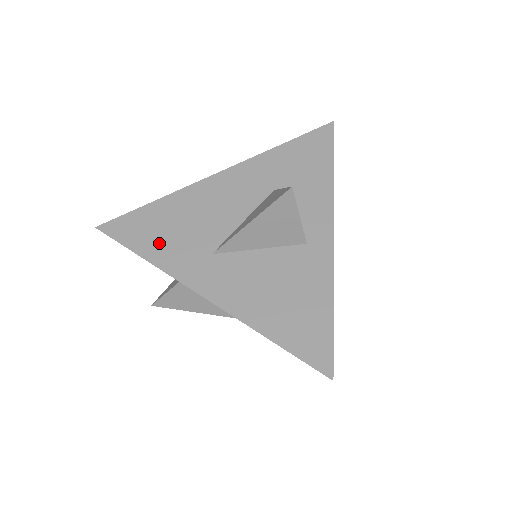
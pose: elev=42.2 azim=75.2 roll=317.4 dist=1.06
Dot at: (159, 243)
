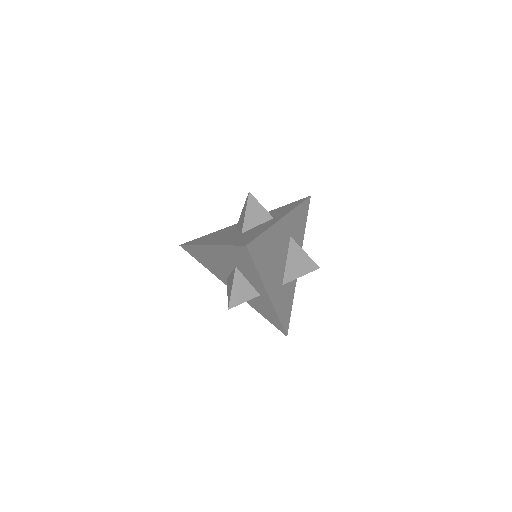
Dot at: (206, 264)
